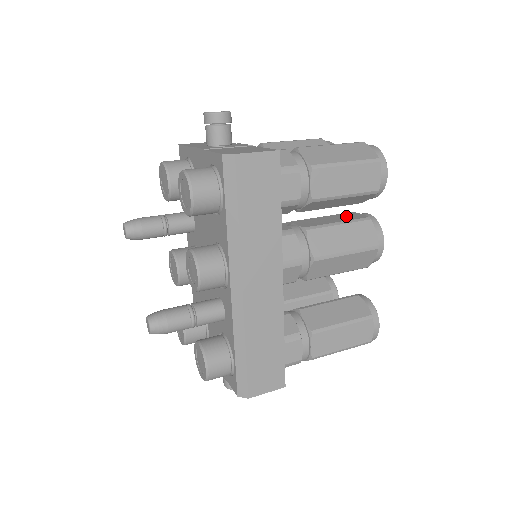
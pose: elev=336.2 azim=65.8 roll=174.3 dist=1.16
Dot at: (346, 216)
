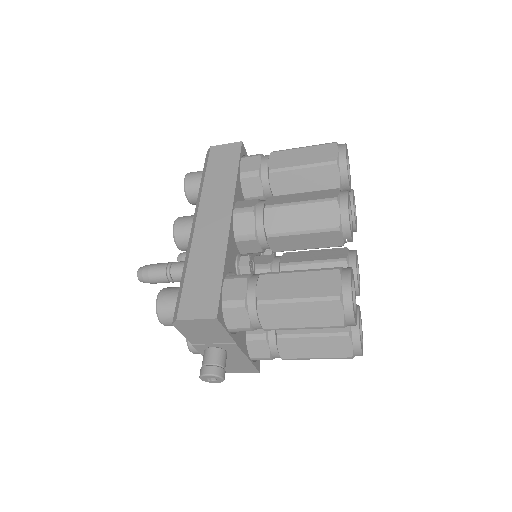
Dot at: occluded
